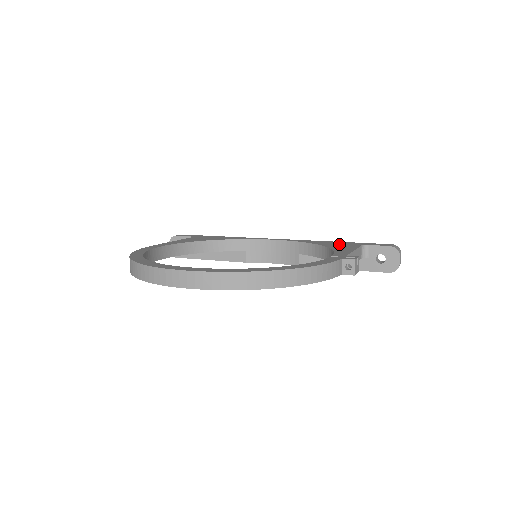
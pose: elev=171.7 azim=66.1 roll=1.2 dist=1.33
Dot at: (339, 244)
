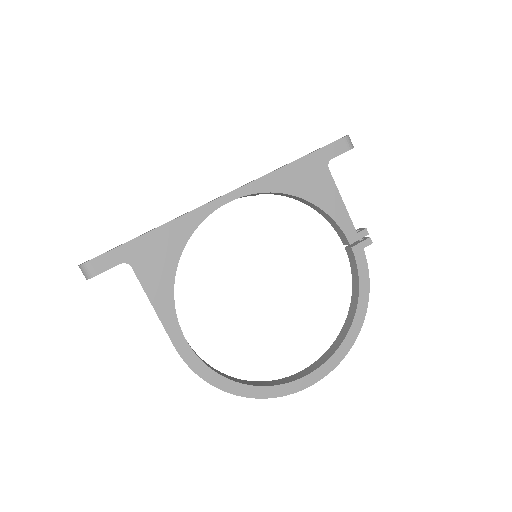
Dot at: (309, 179)
